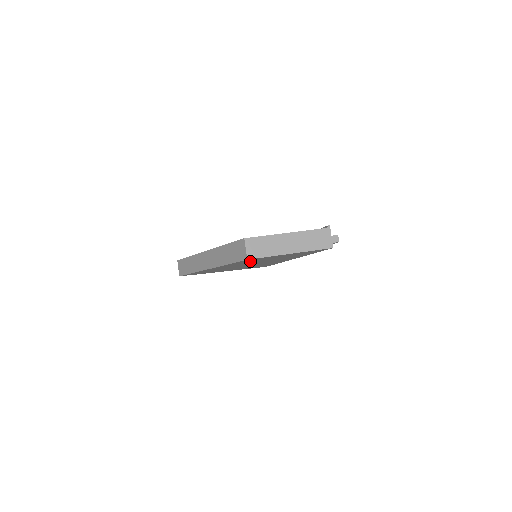
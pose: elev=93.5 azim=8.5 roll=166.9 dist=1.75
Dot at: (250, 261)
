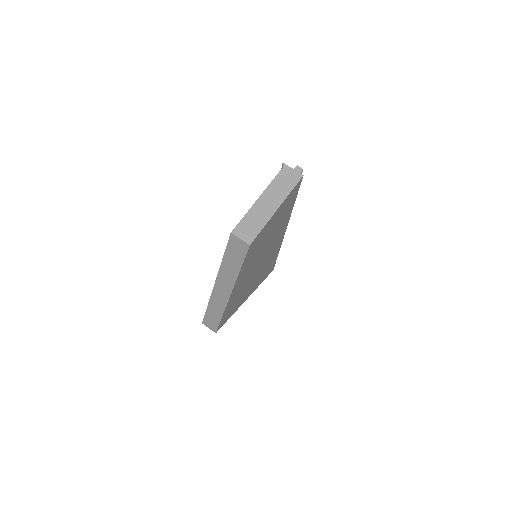
Dot at: (254, 252)
